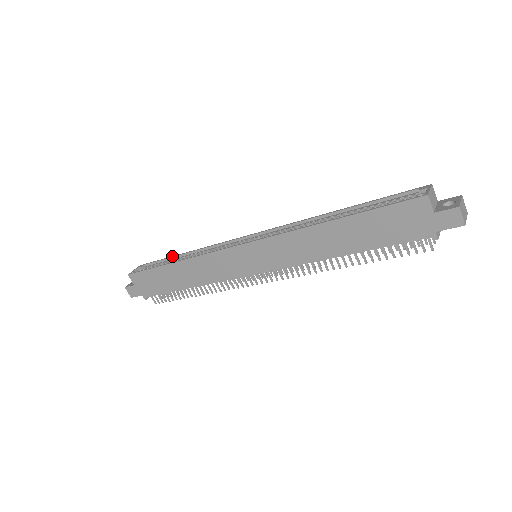
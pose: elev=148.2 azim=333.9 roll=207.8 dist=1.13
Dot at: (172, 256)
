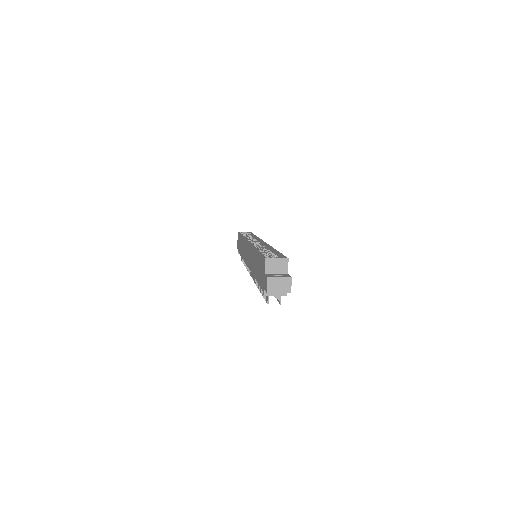
Dot at: occluded
